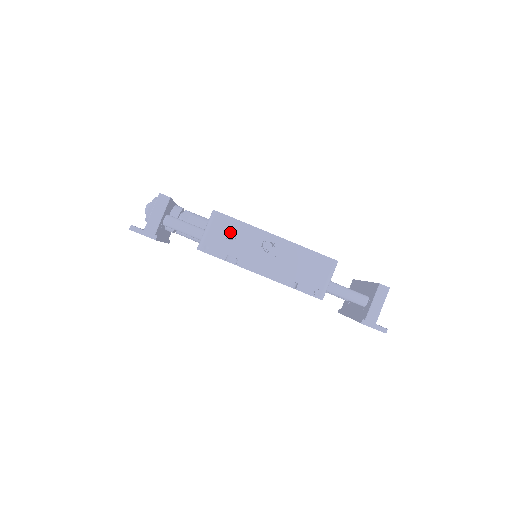
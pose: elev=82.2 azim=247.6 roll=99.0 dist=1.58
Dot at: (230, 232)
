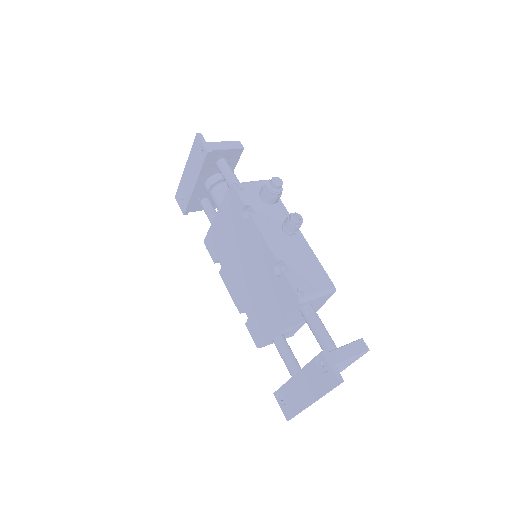
Dot at: (274, 182)
